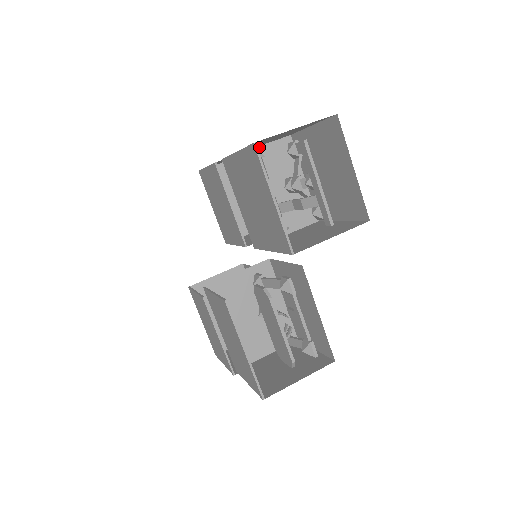
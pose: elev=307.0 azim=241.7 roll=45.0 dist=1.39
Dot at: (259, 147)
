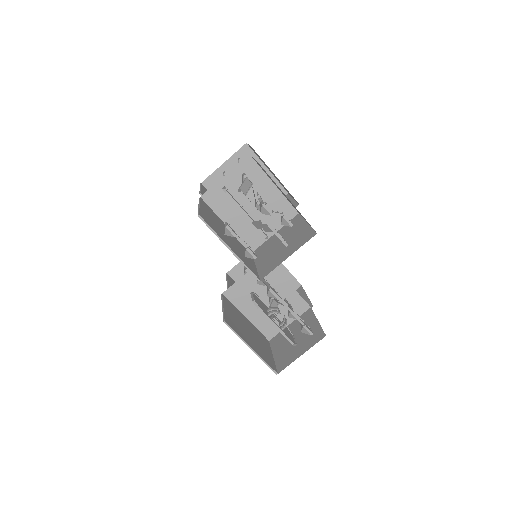
Dot at: (226, 175)
